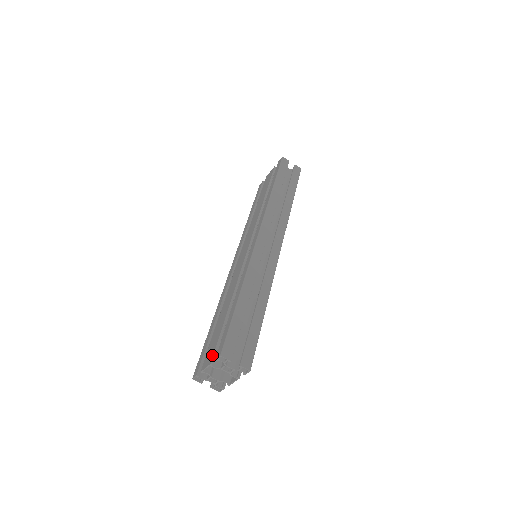
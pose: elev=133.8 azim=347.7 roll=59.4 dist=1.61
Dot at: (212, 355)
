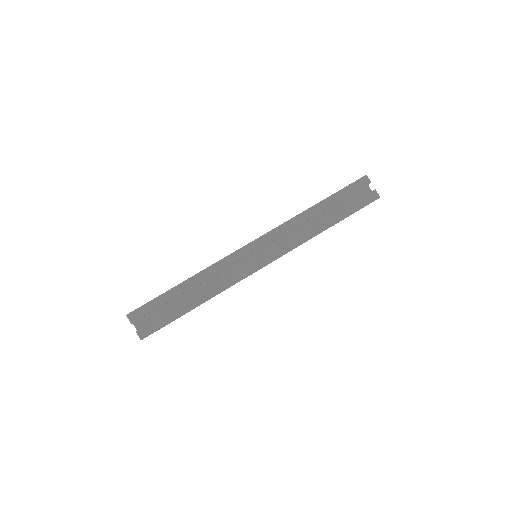
Dot at: occluded
